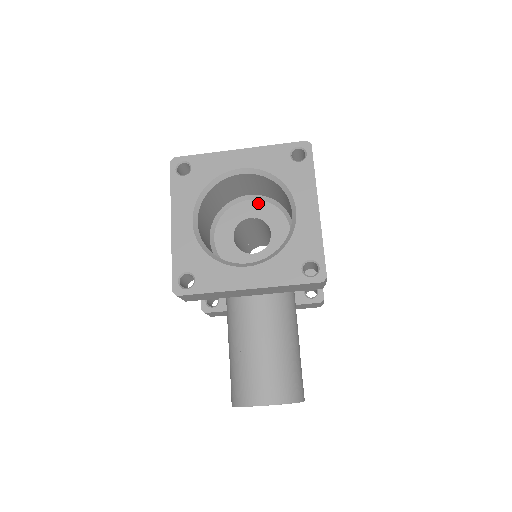
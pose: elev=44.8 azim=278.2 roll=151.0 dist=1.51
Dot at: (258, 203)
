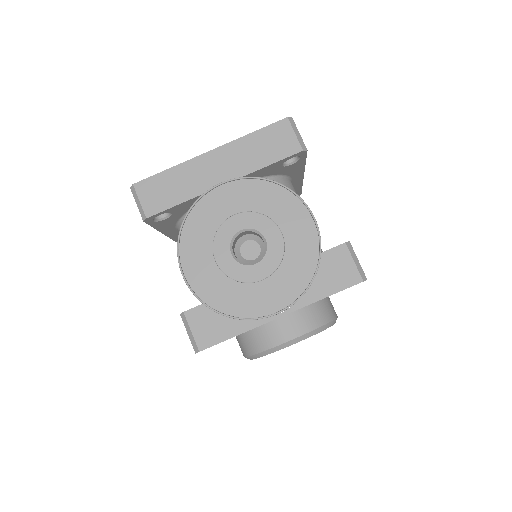
Dot at: occluded
